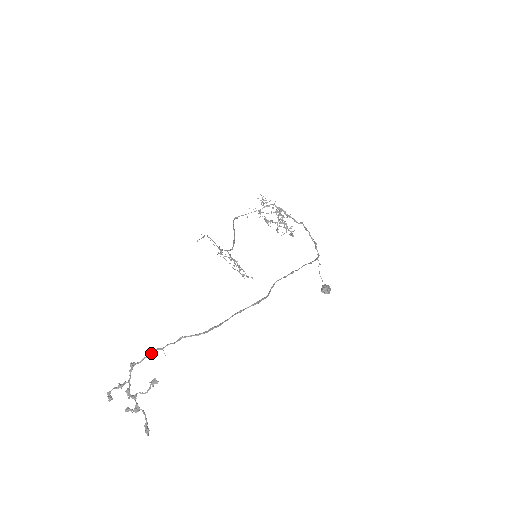
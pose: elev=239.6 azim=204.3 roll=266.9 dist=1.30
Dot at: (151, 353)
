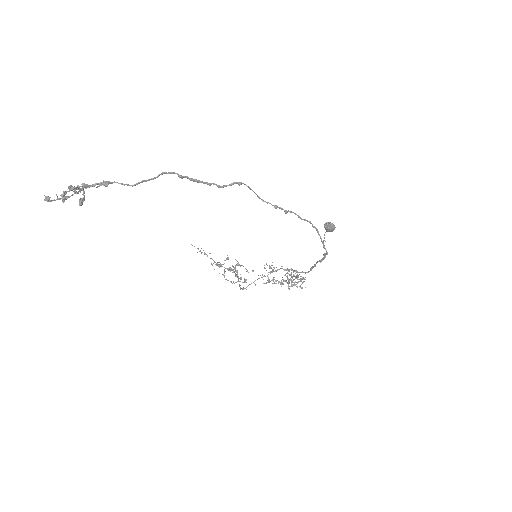
Dot at: (109, 181)
